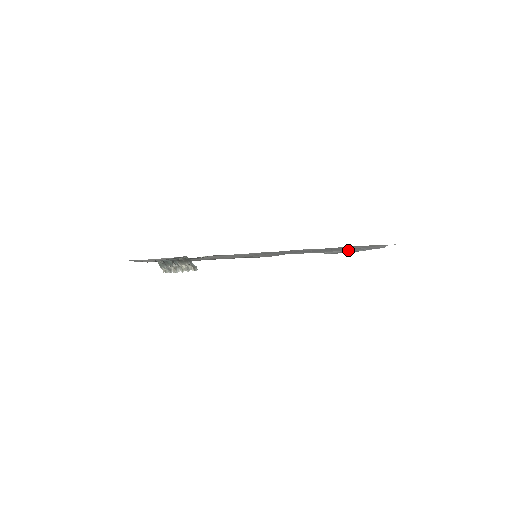
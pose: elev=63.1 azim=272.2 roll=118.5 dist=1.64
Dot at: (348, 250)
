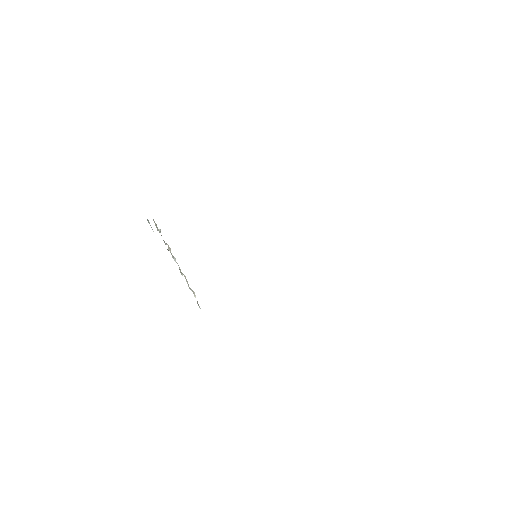
Dot at: occluded
